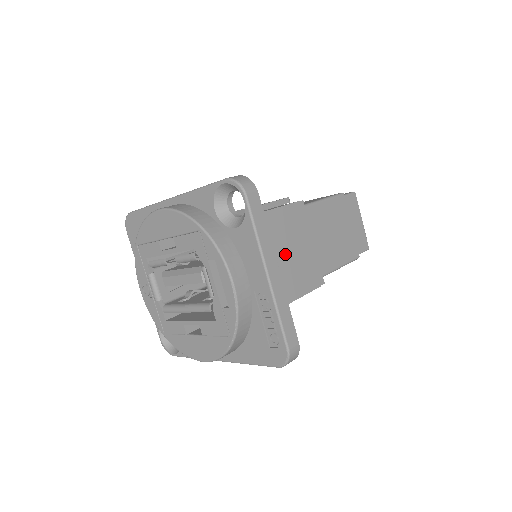
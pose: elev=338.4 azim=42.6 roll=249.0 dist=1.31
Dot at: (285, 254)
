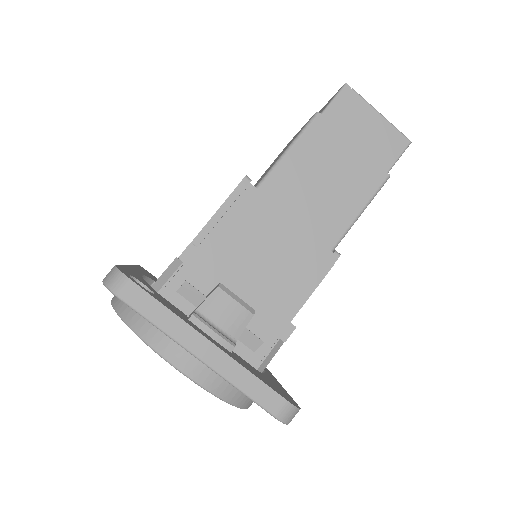
Dot at: (257, 268)
